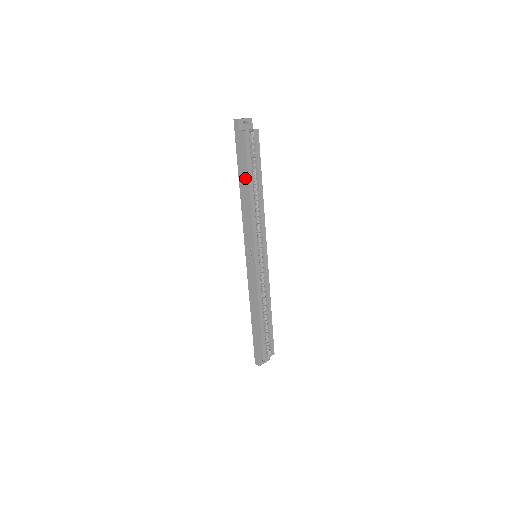
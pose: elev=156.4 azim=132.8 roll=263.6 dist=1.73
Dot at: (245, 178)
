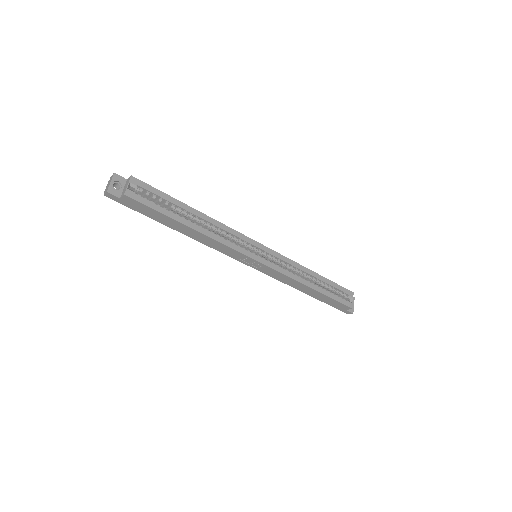
Dot at: (174, 223)
